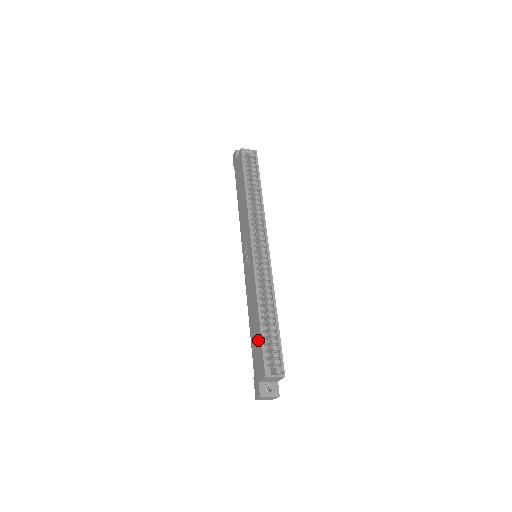
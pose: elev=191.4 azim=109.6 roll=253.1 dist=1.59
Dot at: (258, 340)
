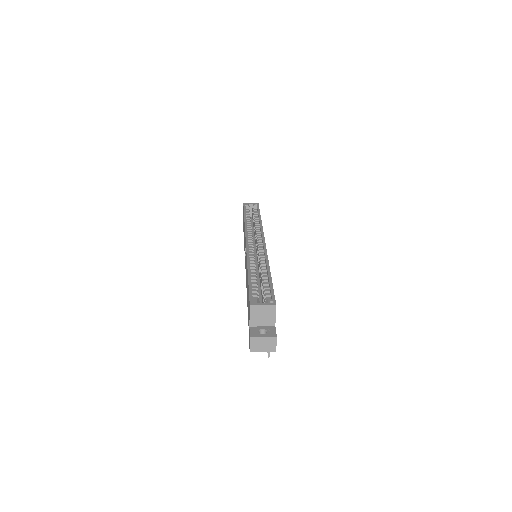
Dot at: occluded
